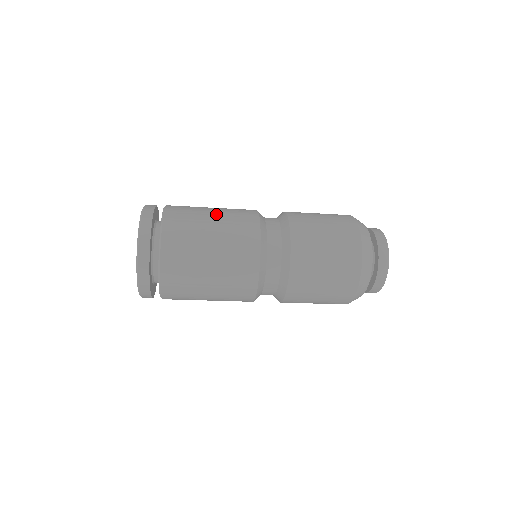
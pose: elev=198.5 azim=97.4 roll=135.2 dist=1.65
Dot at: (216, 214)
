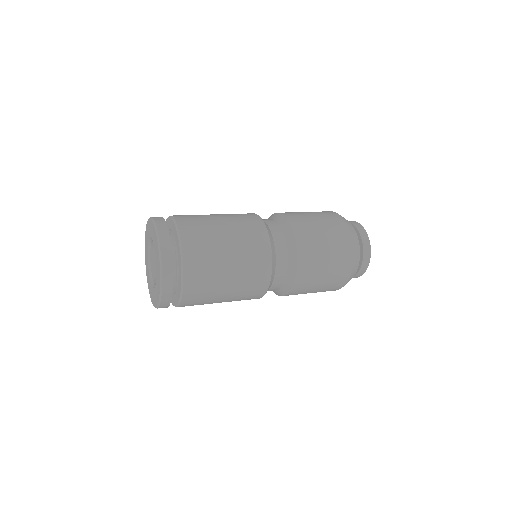
Dot at: (229, 234)
